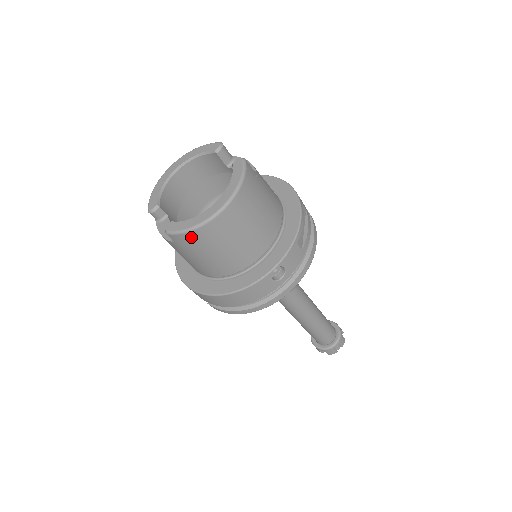
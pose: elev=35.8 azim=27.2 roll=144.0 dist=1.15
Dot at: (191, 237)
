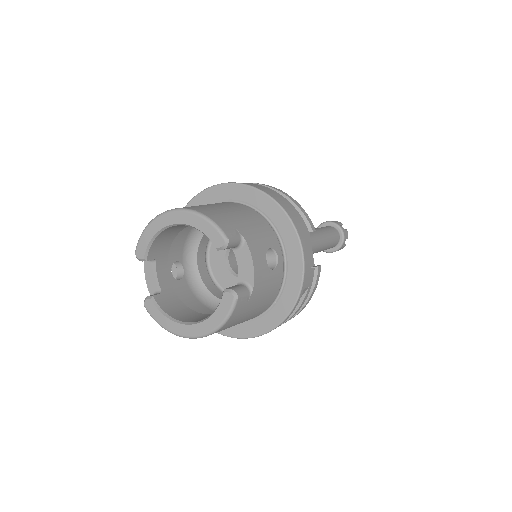
Dot at: occluded
